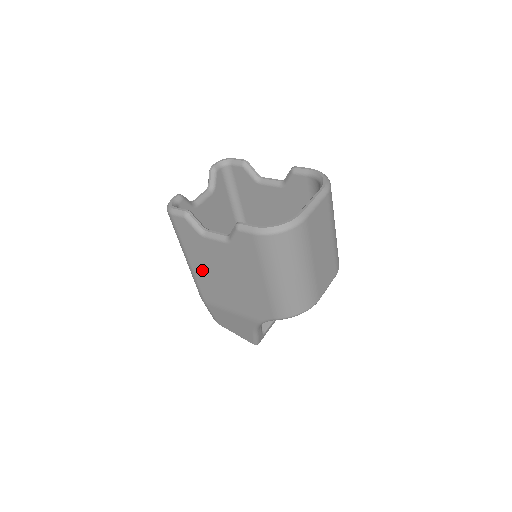
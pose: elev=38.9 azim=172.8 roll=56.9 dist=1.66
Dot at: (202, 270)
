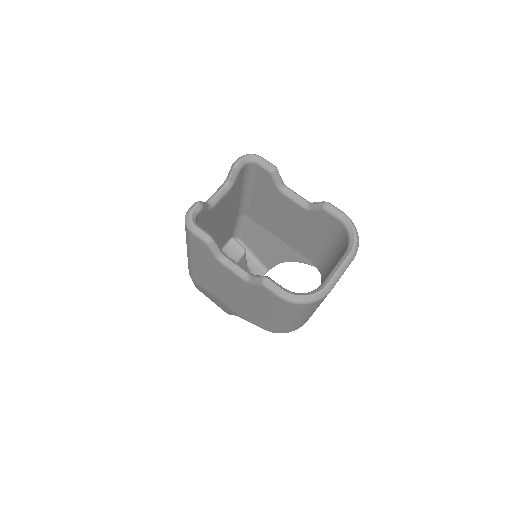
Dot at: (204, 271)
